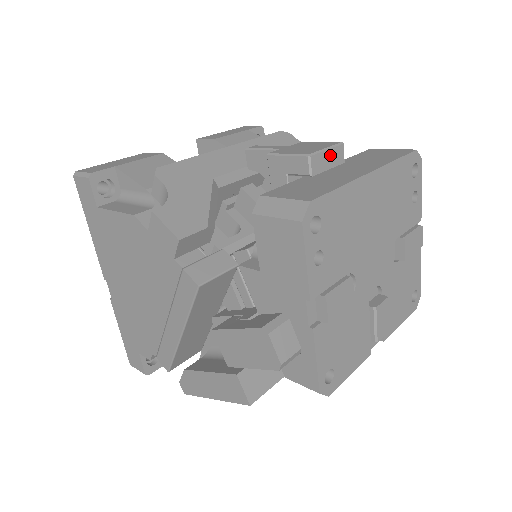
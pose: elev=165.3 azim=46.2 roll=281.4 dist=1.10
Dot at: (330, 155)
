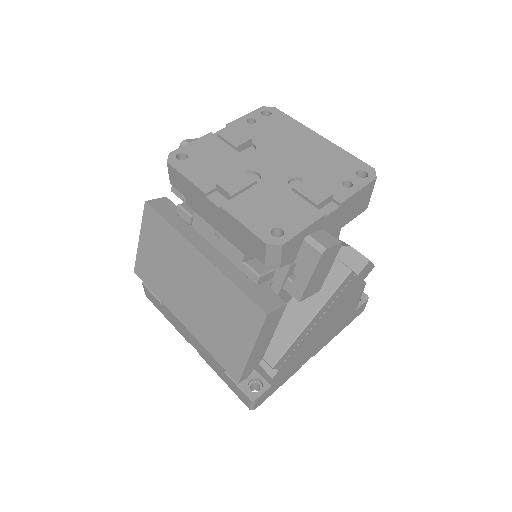
Dot at: occluded
